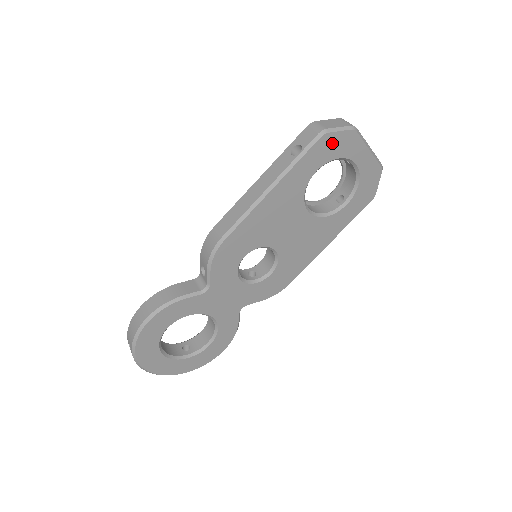
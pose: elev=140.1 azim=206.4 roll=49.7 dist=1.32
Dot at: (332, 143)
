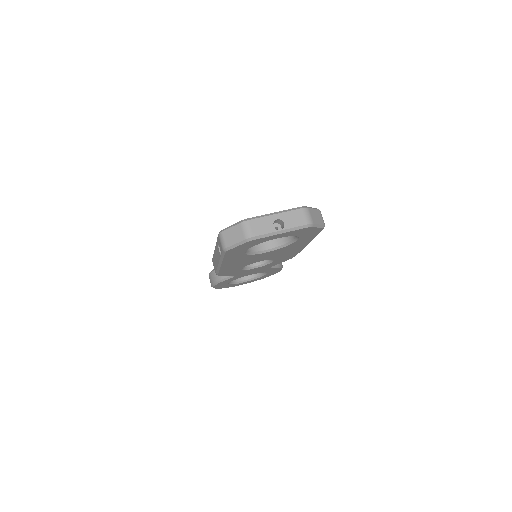
Dot at: (239, 248)
